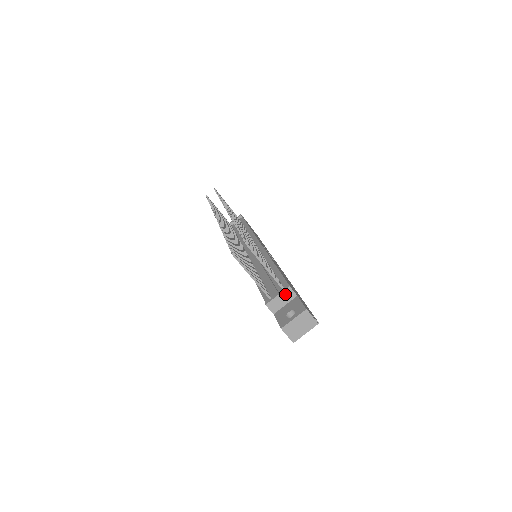
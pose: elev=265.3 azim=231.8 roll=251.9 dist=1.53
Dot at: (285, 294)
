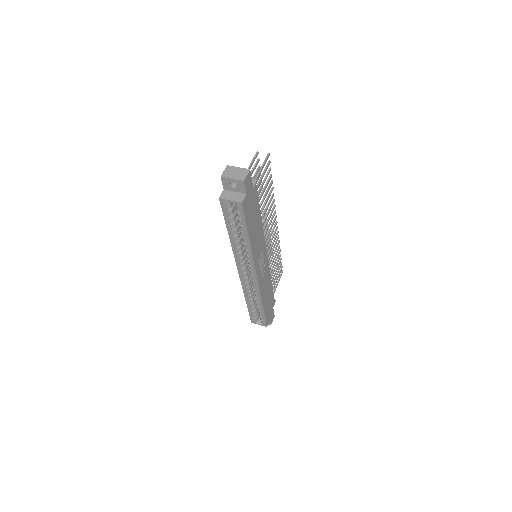
Dot at: occluded
